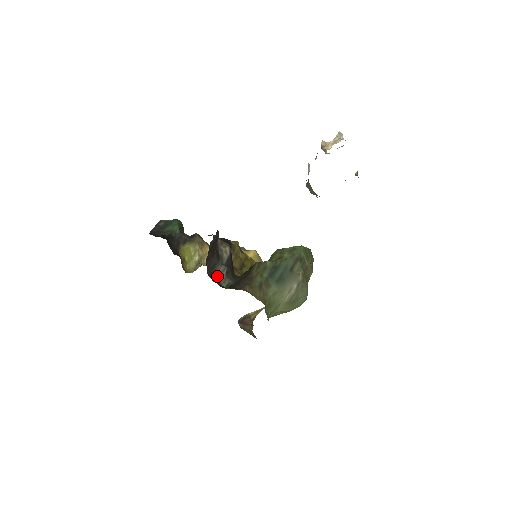
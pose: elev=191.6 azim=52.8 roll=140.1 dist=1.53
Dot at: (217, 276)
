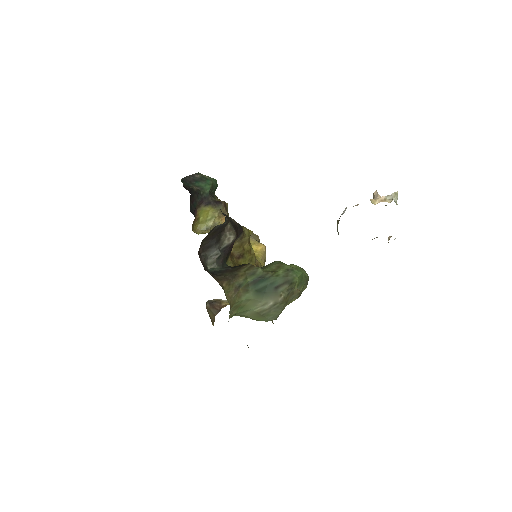
Dot at: (207, 256)
